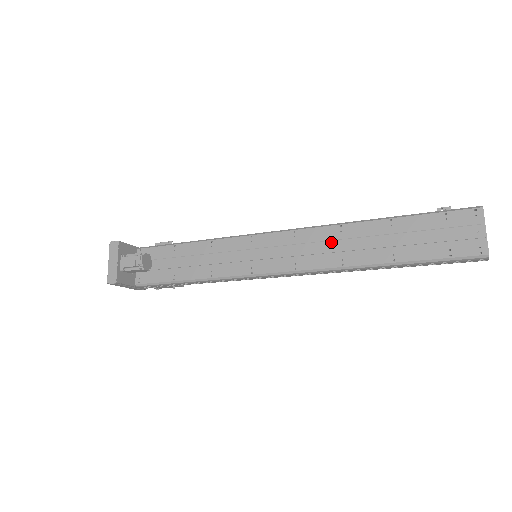
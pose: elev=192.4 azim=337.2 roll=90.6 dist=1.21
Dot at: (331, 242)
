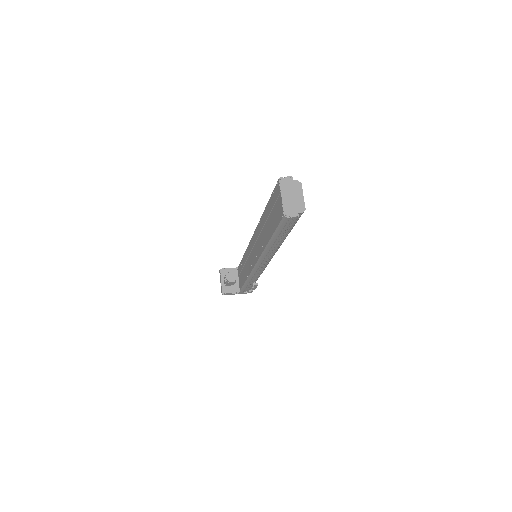
Dot at: (259, 236)
